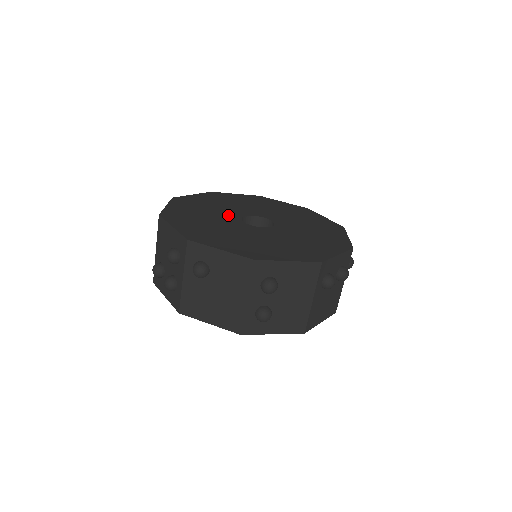
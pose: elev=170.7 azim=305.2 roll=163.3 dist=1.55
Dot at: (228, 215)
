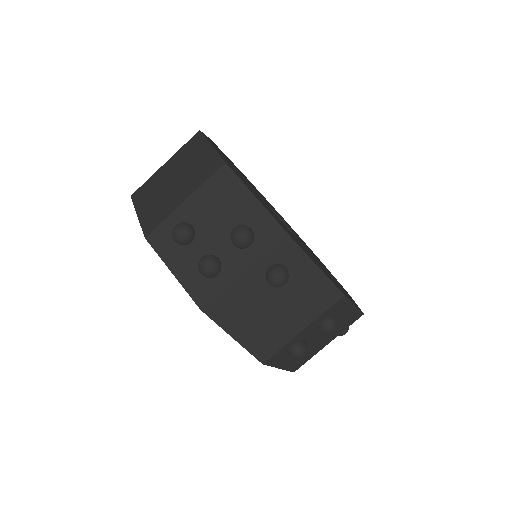
Dot at: occluded
